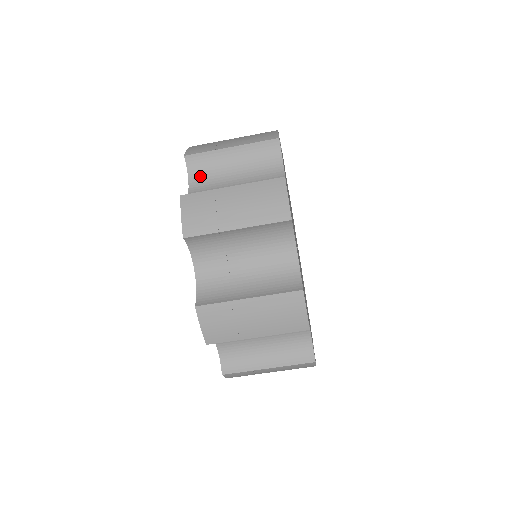
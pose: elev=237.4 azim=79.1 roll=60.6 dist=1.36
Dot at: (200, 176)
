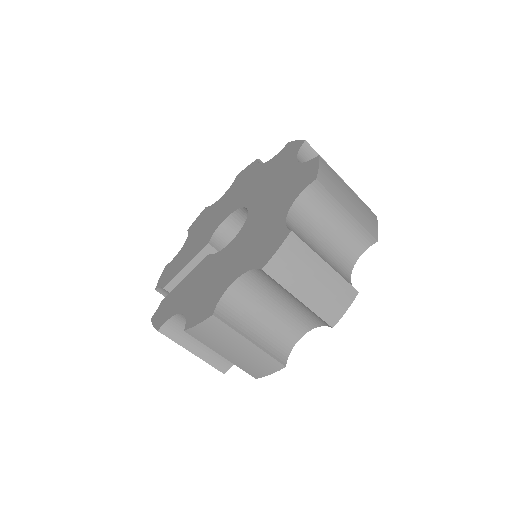
Dot at: (307, 204)
